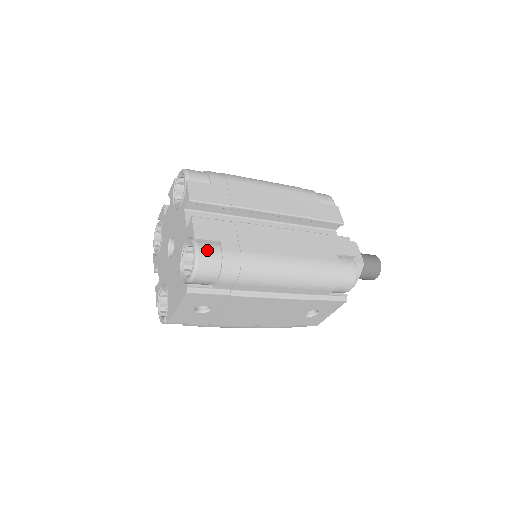
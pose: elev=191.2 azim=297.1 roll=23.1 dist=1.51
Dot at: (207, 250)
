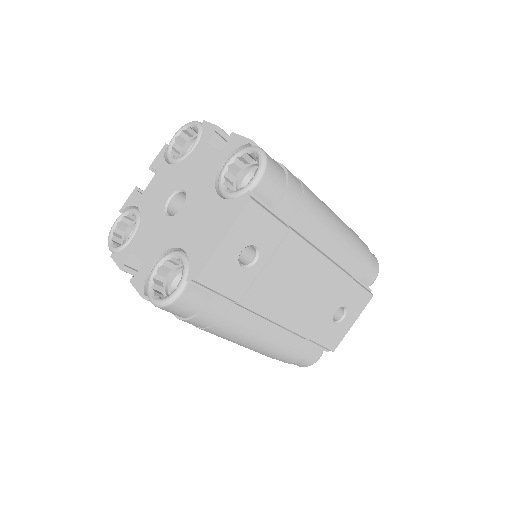
Dot at: occluded
